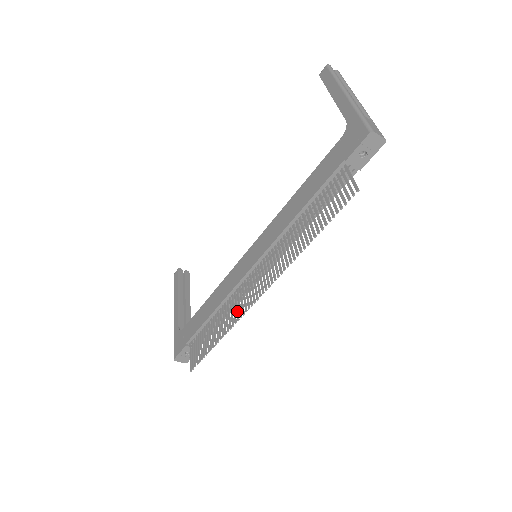
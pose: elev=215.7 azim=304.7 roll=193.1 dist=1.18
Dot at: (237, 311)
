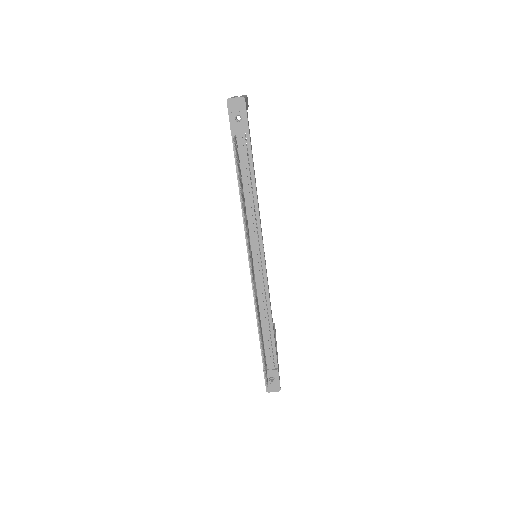
Dot at: occluded
